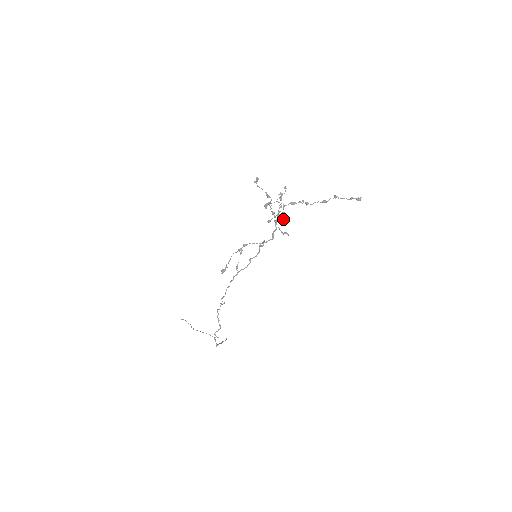
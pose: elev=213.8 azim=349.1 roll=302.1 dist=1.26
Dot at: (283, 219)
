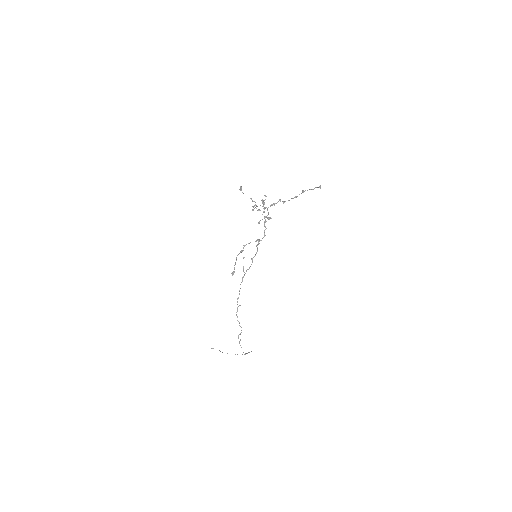
Dot at: (269, 219)
